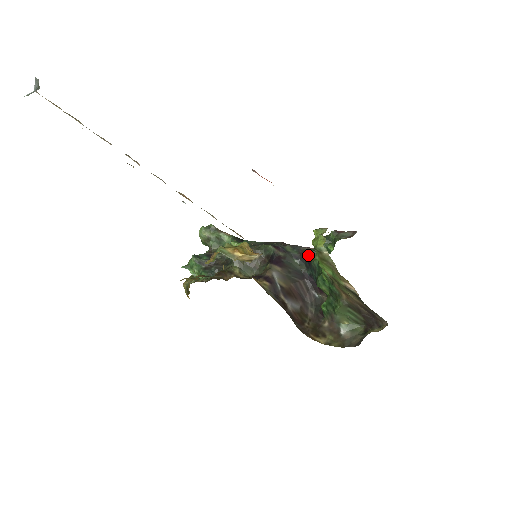
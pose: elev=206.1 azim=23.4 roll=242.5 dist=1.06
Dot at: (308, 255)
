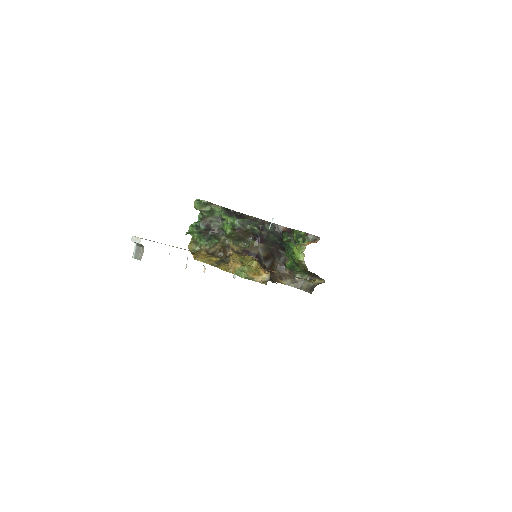
Dot at: (284, 241)
